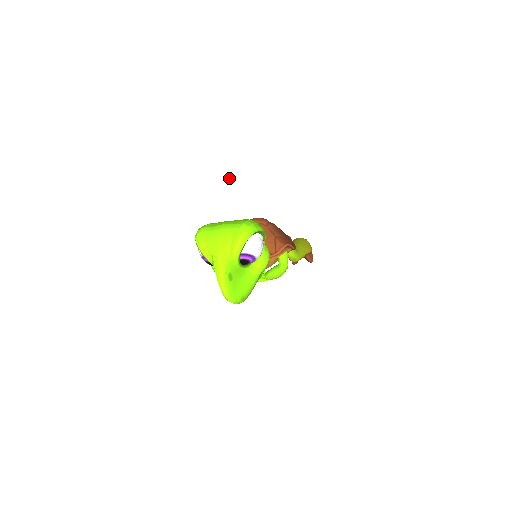
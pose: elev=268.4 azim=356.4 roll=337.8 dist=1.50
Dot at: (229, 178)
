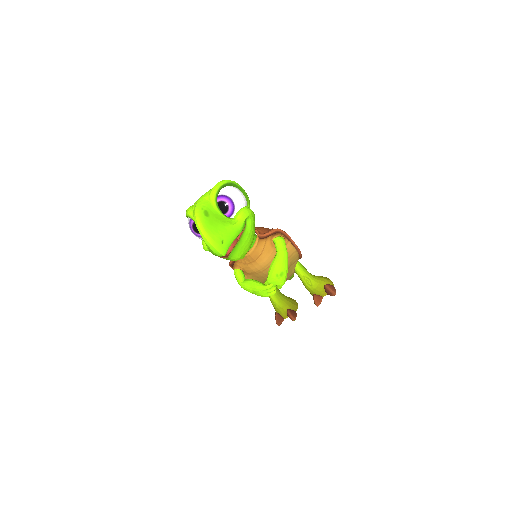
Dot at: (214, 156)
